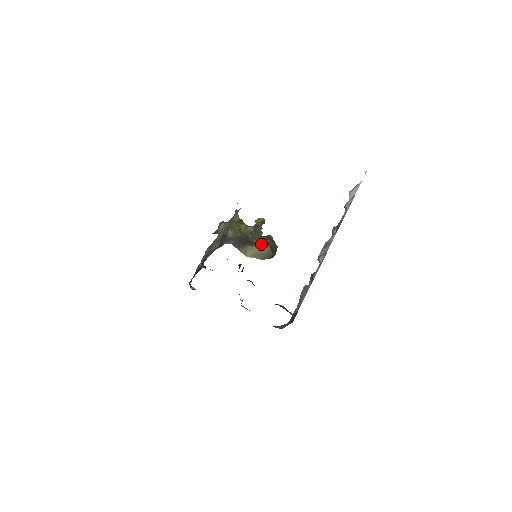
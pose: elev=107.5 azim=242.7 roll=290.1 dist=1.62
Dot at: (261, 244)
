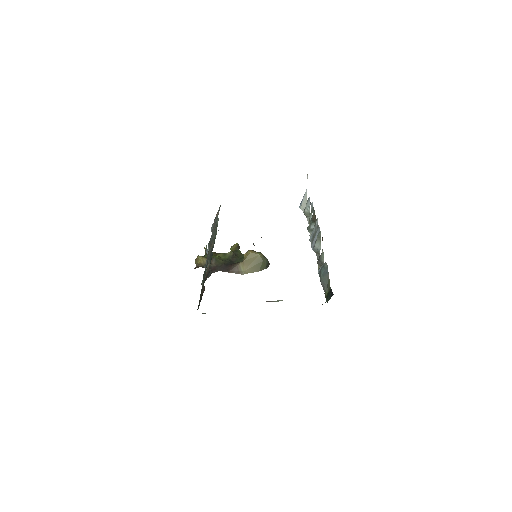
Dot at: (251, 254)
